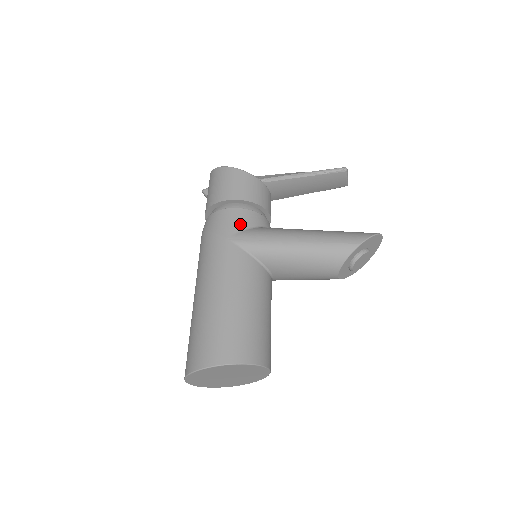
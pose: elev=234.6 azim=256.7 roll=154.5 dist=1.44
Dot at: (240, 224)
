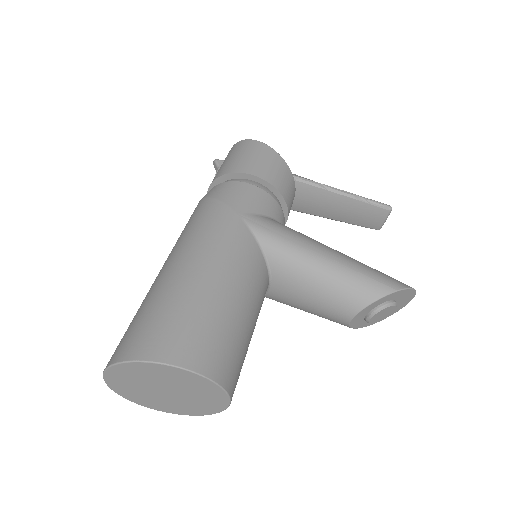
Dot at: (259, 206)
